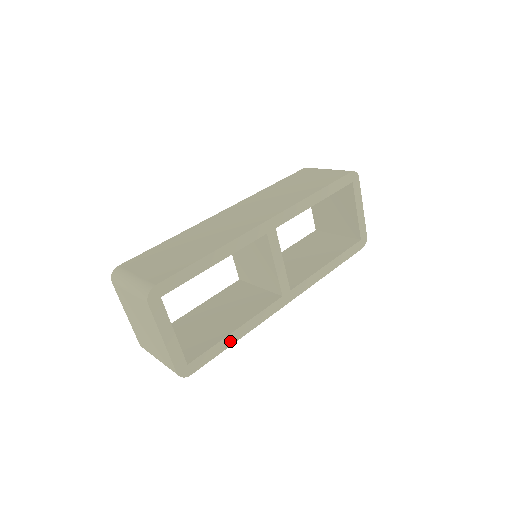
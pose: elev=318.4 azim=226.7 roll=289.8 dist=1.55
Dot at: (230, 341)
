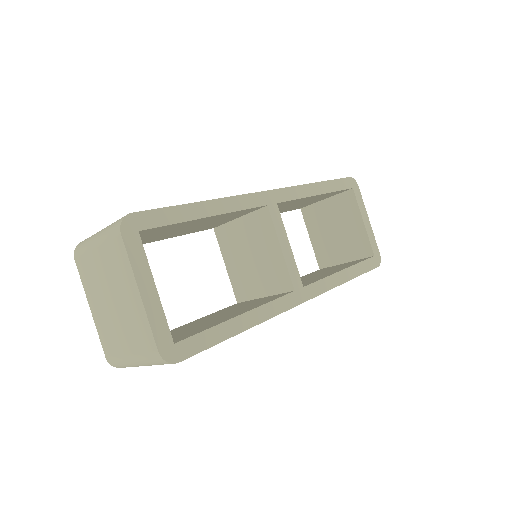
Dot at: (232, 329)
